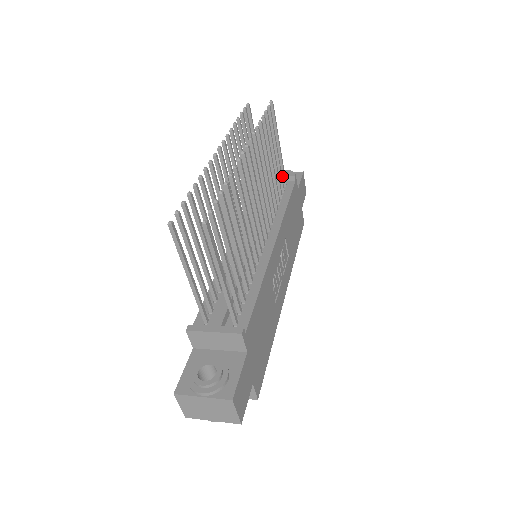
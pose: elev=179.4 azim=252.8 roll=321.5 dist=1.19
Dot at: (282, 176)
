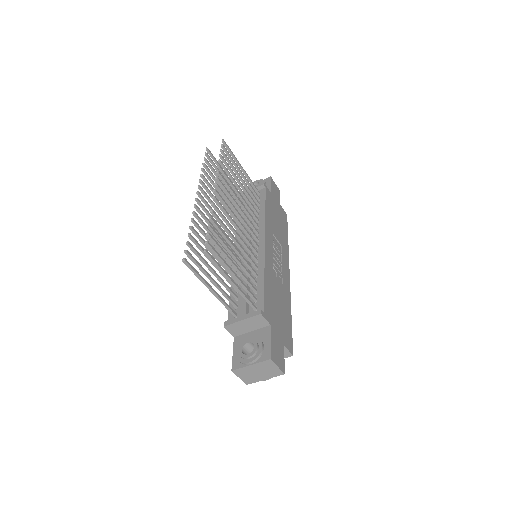
Dot at: (254, 188)
